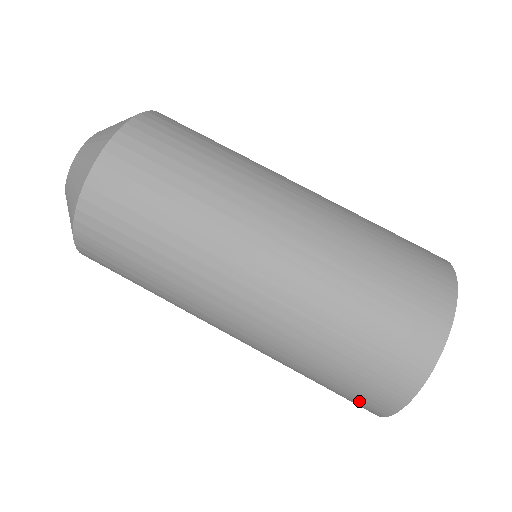
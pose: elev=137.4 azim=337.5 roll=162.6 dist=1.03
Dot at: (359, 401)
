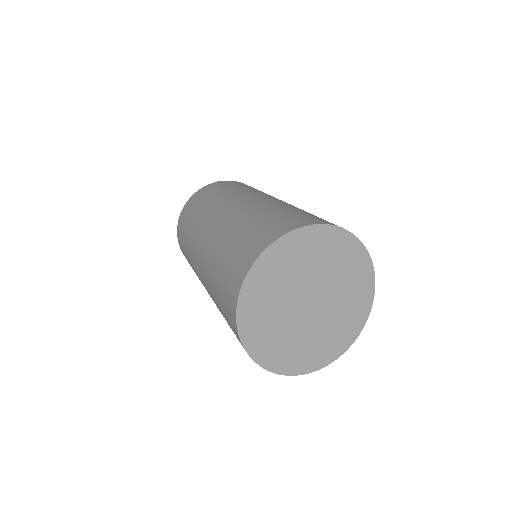
Dot at: (233, 329)
